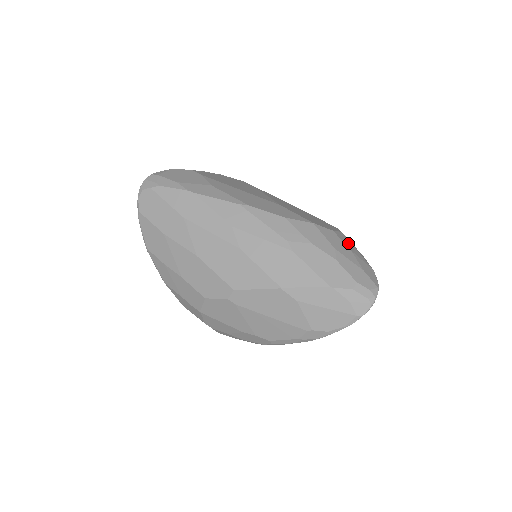
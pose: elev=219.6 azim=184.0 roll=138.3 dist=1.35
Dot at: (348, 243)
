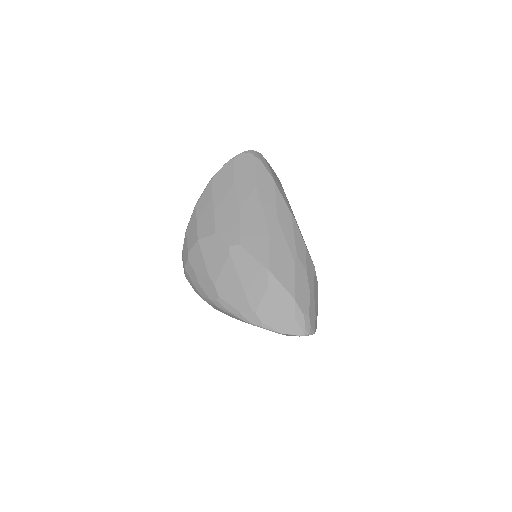
Dot at: occluded
